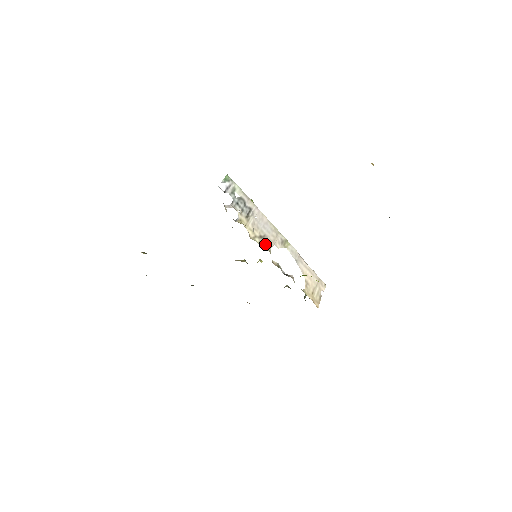
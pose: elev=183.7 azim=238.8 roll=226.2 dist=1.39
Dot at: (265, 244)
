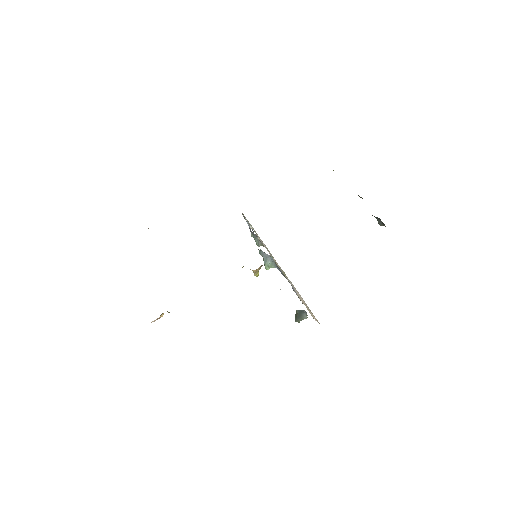
Dot at: occluded
